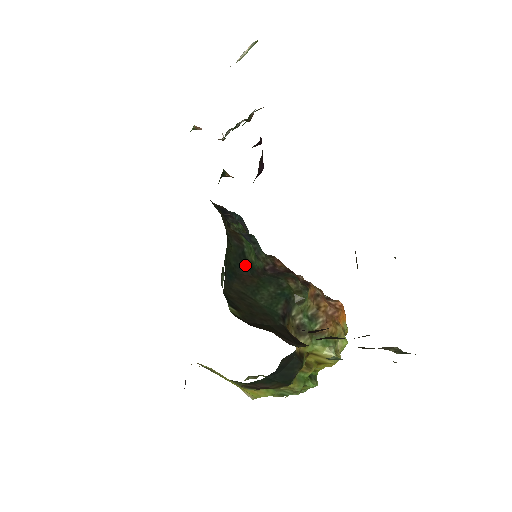
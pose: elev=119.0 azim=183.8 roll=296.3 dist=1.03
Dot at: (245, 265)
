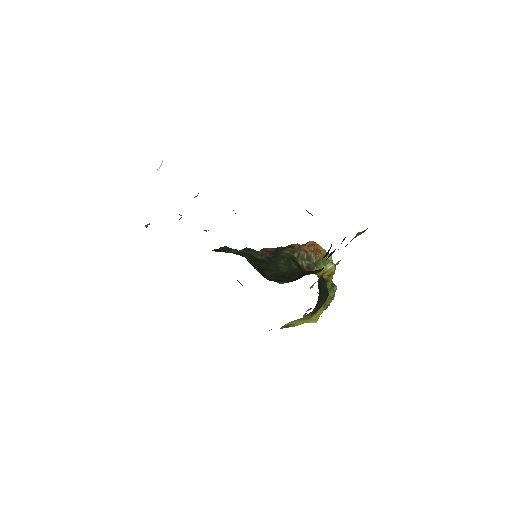
Dot at: (261, 262)
